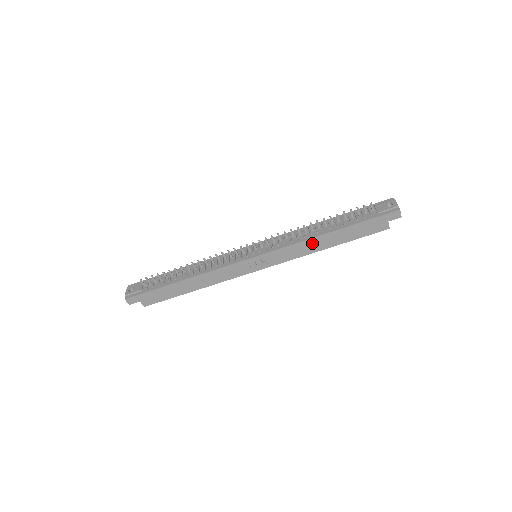
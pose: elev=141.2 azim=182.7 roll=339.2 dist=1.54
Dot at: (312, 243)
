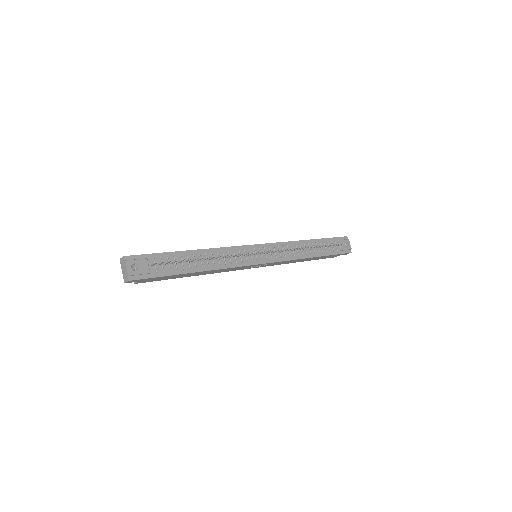
Dot at: (299, 260)
